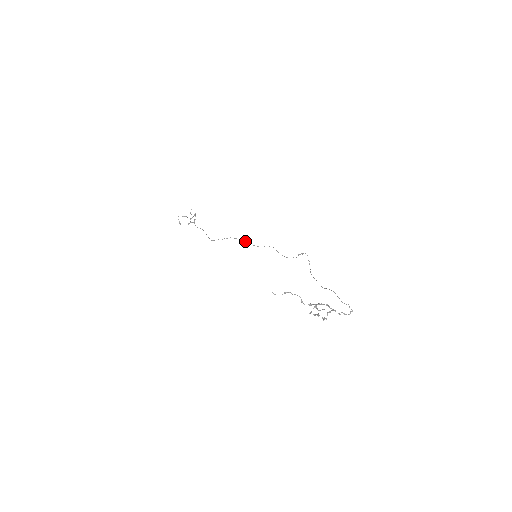
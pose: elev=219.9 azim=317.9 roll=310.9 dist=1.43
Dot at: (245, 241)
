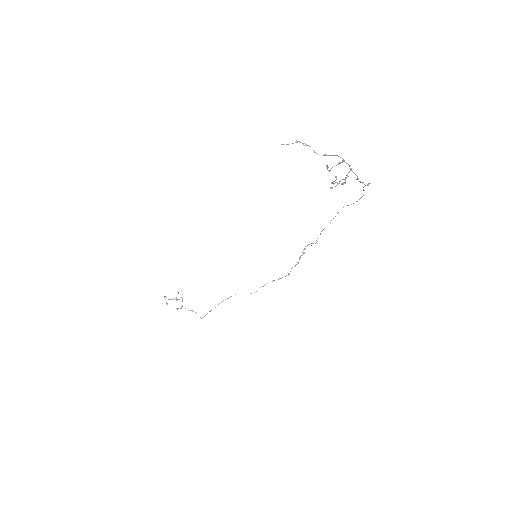
Dot at: occluded
